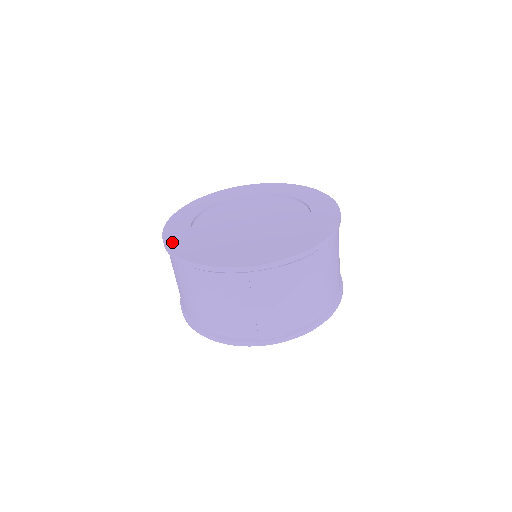
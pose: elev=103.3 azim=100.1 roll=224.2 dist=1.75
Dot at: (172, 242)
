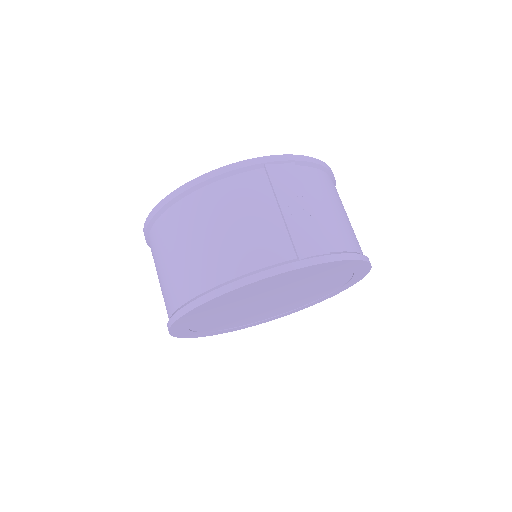
Dot at: occluded
